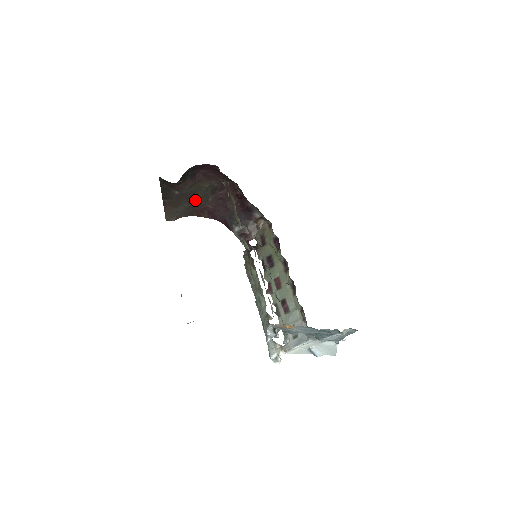
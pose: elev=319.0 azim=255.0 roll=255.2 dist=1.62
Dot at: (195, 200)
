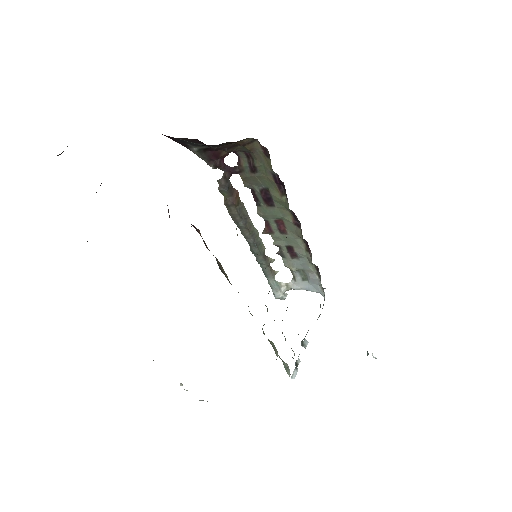
Dot at: occluded
